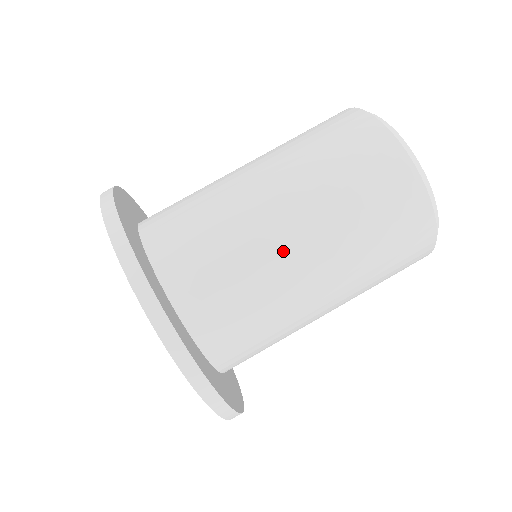
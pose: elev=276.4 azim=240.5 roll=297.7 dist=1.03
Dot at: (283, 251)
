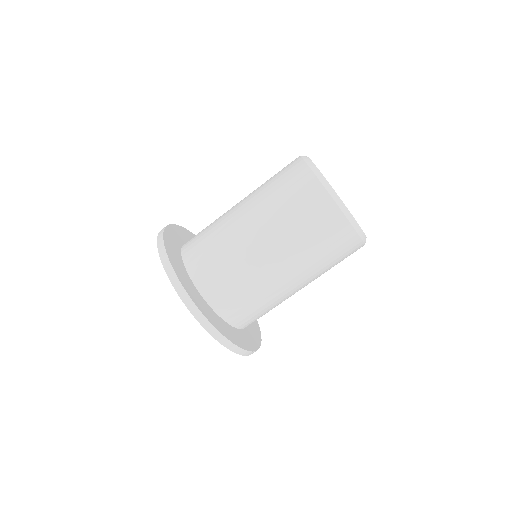
Dot at: (248, 244)
